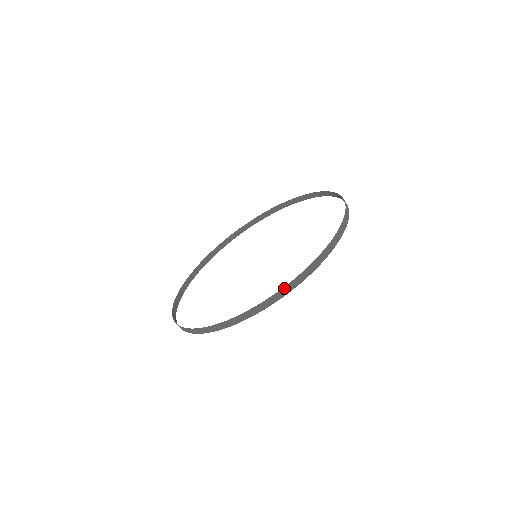
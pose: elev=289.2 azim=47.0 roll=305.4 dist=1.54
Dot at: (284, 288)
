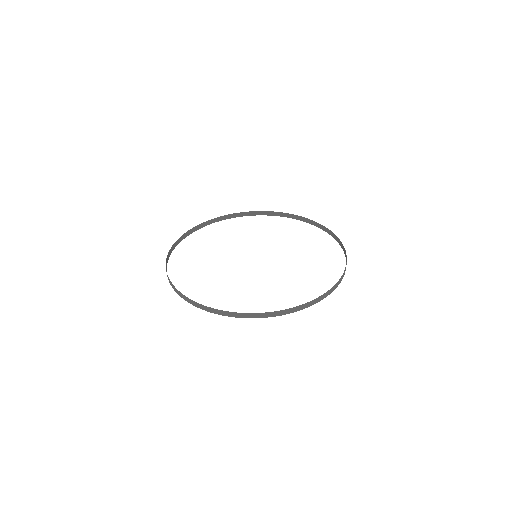
Dot at: (323, 295)
